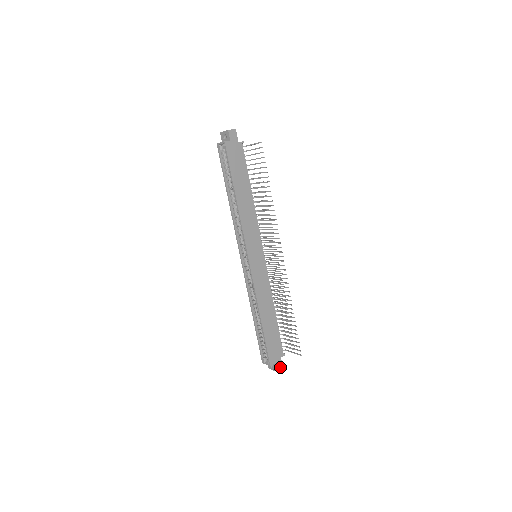
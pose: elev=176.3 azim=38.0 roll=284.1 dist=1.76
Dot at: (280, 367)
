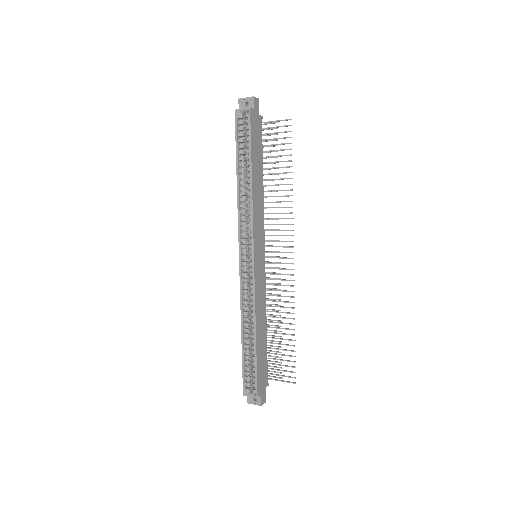
Dot at: (264, 400)
